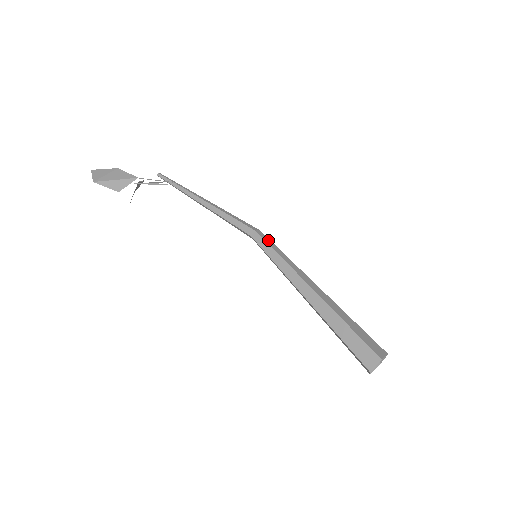
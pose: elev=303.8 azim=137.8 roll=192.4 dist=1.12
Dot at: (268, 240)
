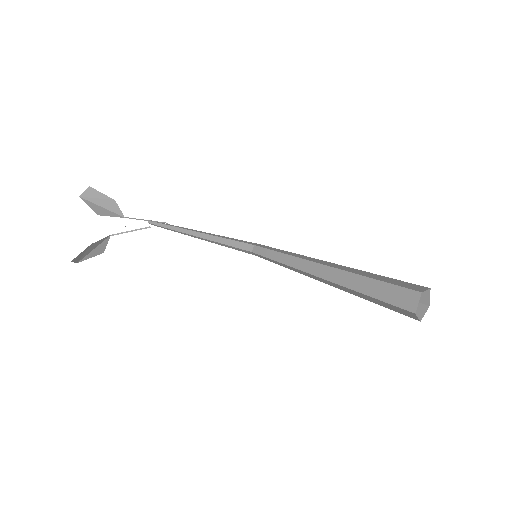
Dot at: occluded
